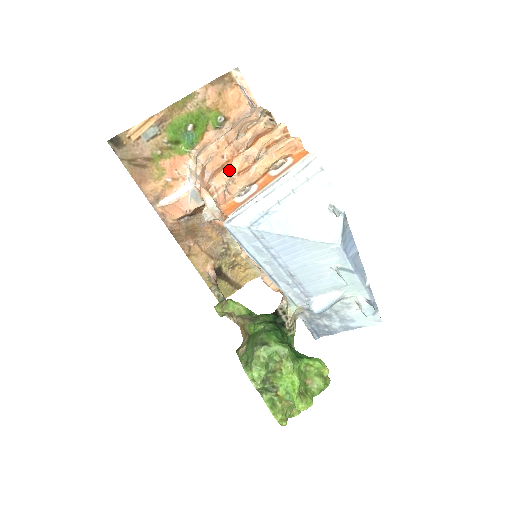
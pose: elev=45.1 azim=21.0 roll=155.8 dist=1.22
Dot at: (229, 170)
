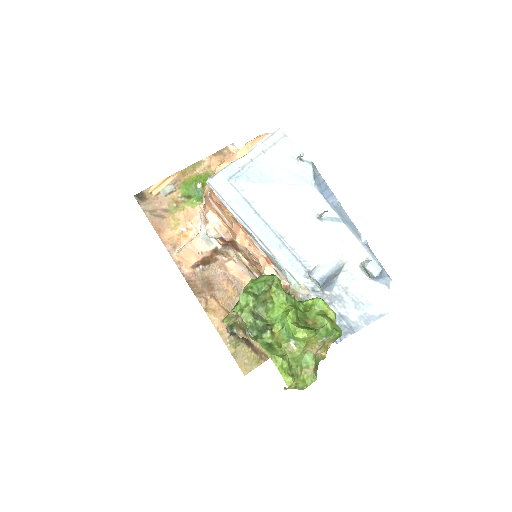
Dot at: occluded
